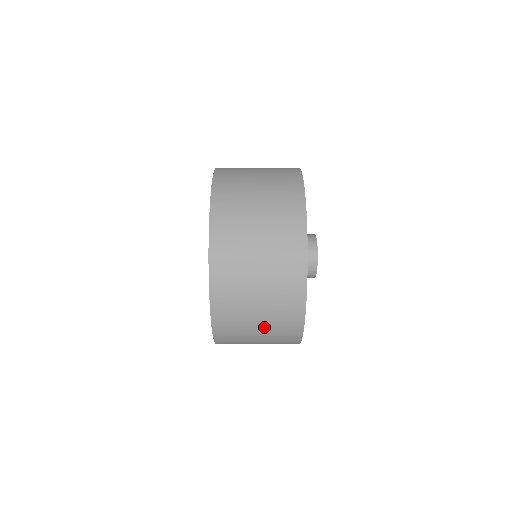
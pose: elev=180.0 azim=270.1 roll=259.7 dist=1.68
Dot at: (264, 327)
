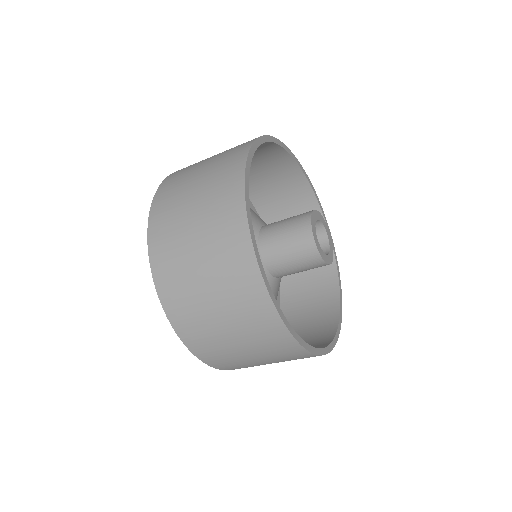
Dot at: (201, 224)
